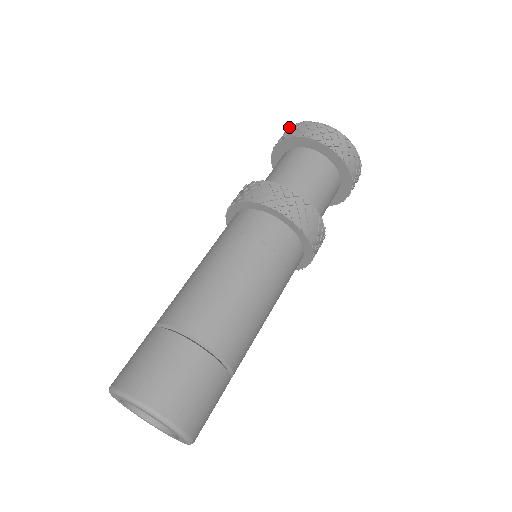
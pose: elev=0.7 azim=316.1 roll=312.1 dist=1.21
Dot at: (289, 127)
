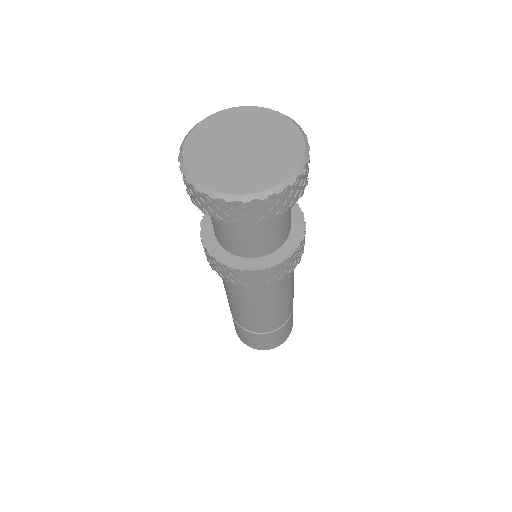
Dot at: (199, 194)
